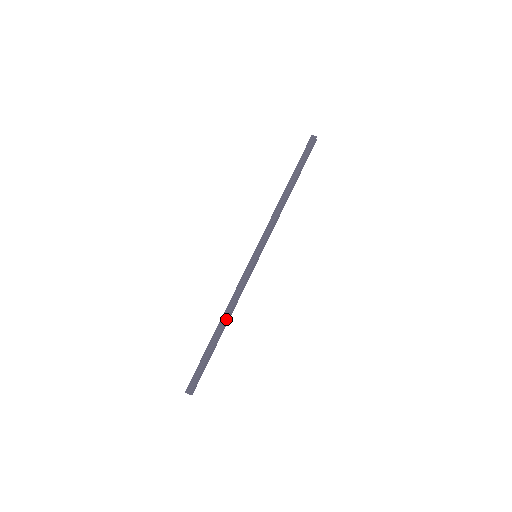
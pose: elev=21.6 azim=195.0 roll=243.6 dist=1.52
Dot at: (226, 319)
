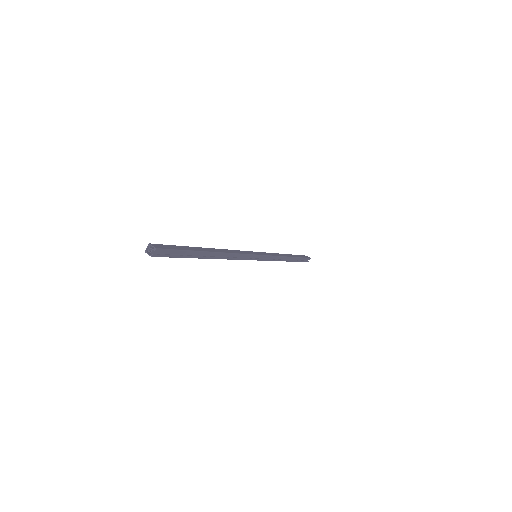
Dot at: (221, 252)
